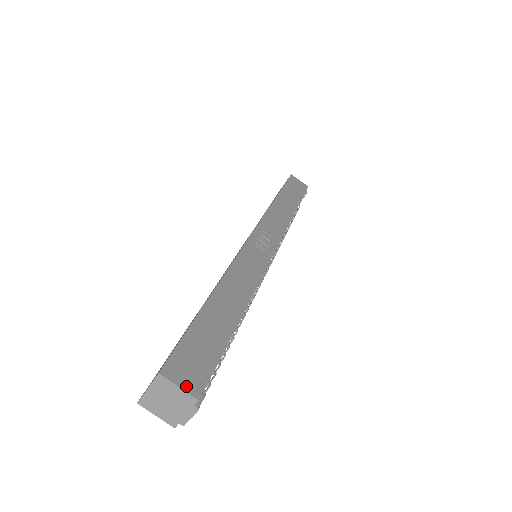
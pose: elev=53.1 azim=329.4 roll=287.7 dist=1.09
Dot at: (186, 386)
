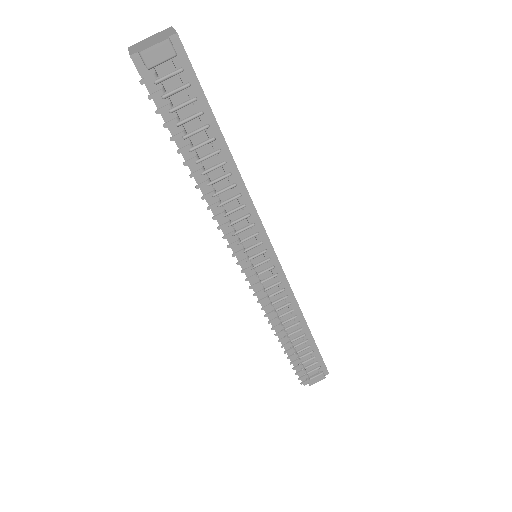
Dot at: occluded
